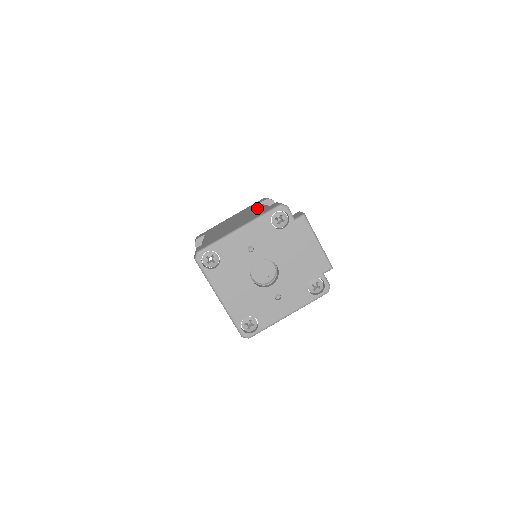
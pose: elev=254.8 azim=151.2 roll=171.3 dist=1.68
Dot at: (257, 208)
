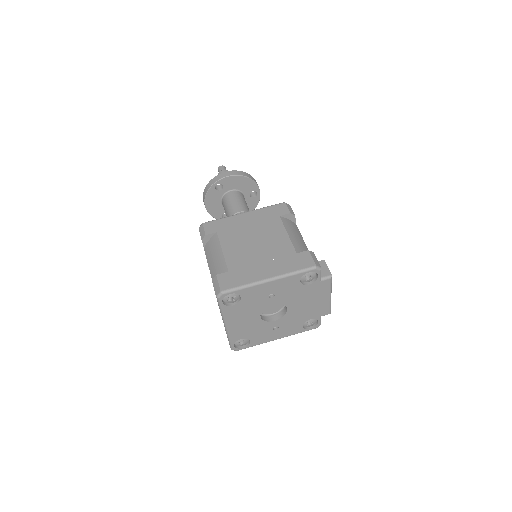
Dot at: (283, 236)
